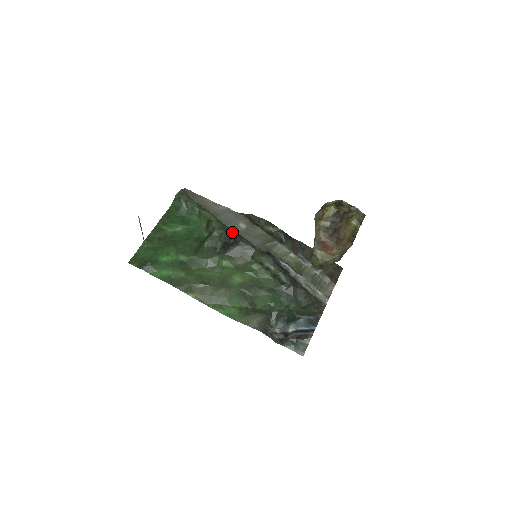
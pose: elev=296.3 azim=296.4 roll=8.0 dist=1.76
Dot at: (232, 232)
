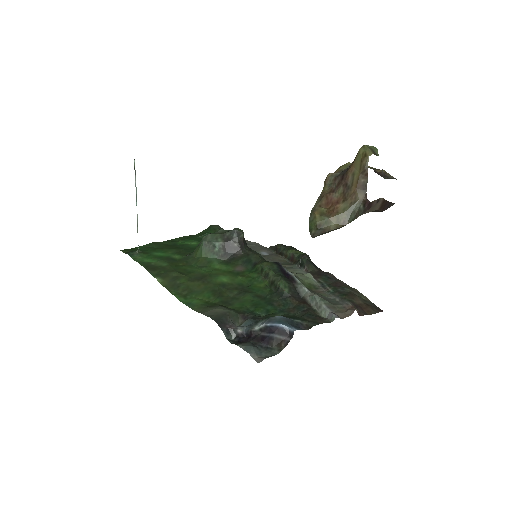
Dot at: (239, 232)
